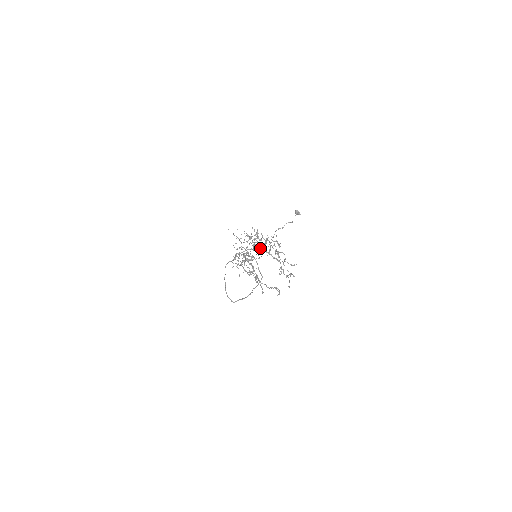
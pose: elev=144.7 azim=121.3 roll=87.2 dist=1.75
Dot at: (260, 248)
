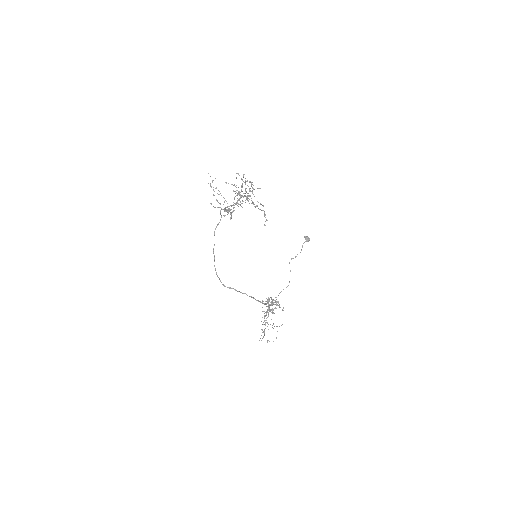
Dot at: (239, 198)
